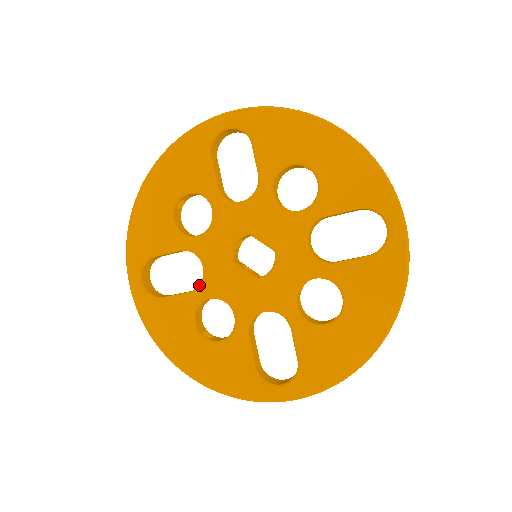
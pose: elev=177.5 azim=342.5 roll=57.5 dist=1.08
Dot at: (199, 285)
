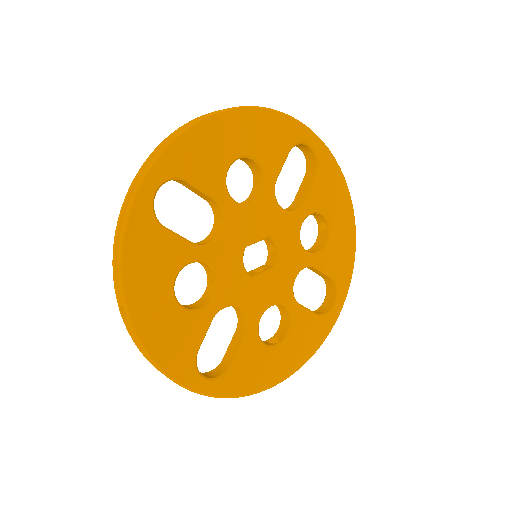
Dot at: (247, 321)
